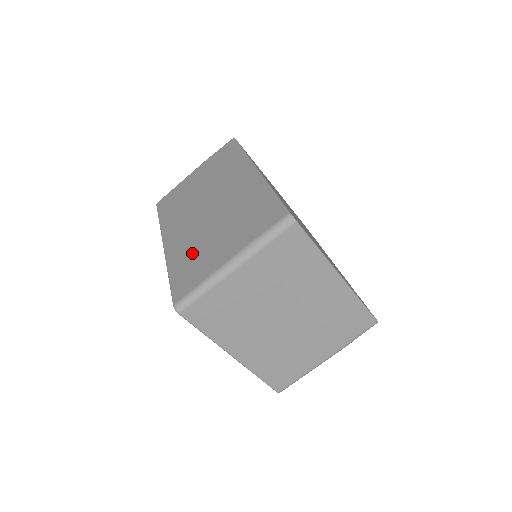
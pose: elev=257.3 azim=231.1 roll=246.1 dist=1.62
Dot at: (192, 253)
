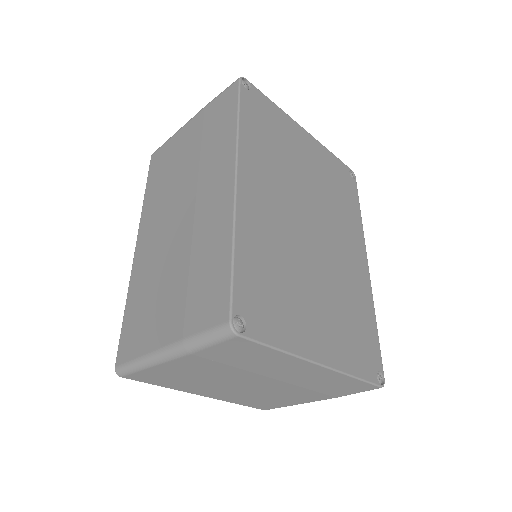
Dot at: (146, 293)
